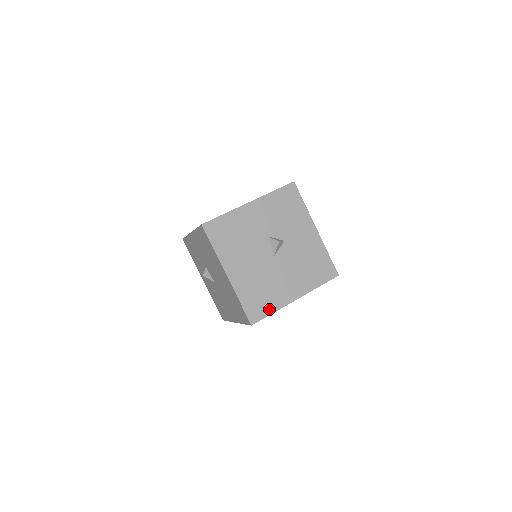
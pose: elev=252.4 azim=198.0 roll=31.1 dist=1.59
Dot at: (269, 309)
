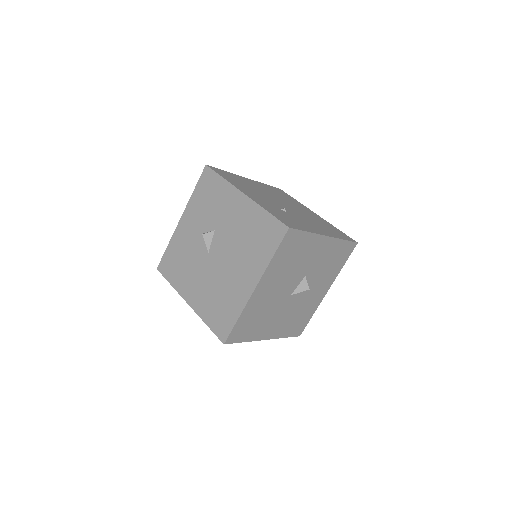
Dot at: (246, 337)
